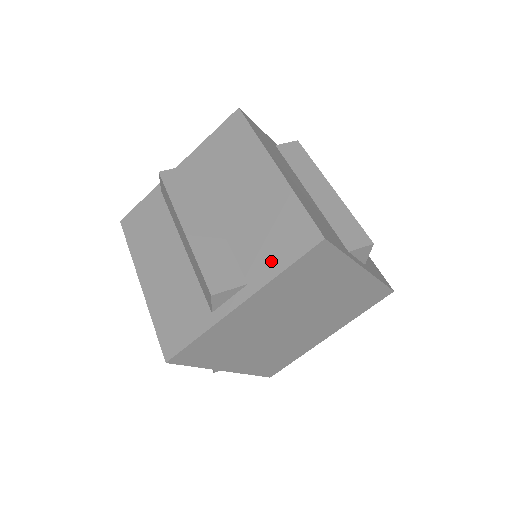
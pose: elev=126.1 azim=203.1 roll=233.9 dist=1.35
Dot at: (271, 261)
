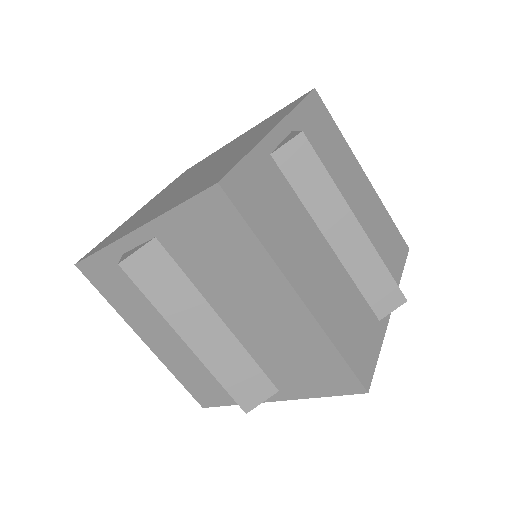
Dot at: (304, 385)
